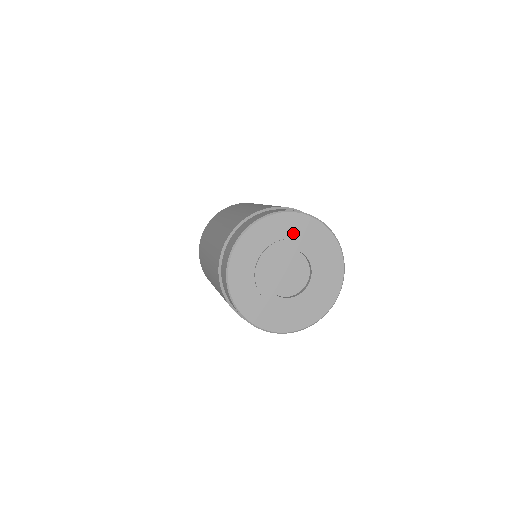
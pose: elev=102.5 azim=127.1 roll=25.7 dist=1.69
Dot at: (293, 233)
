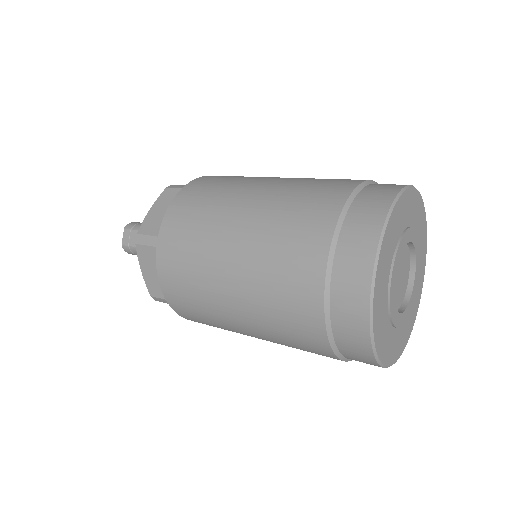
Dot at: (397, 234)
